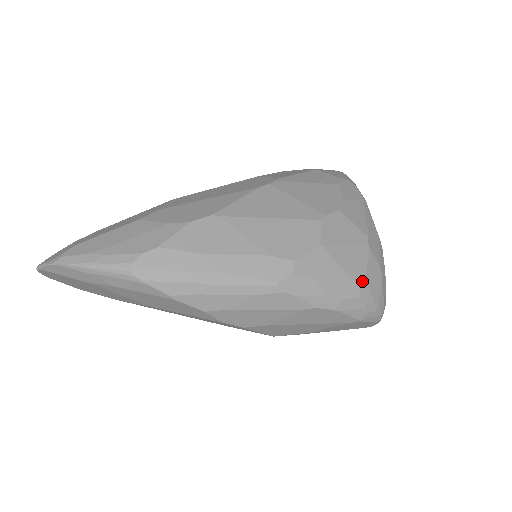
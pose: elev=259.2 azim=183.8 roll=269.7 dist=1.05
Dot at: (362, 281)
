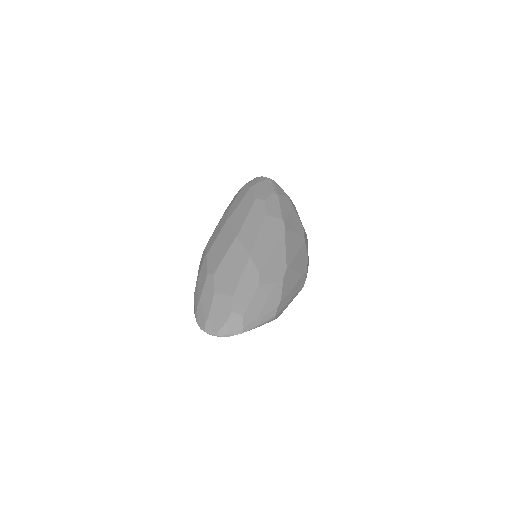
Dot at: occluded
